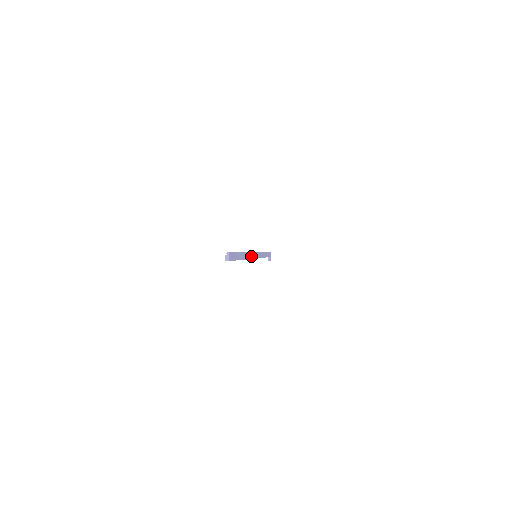
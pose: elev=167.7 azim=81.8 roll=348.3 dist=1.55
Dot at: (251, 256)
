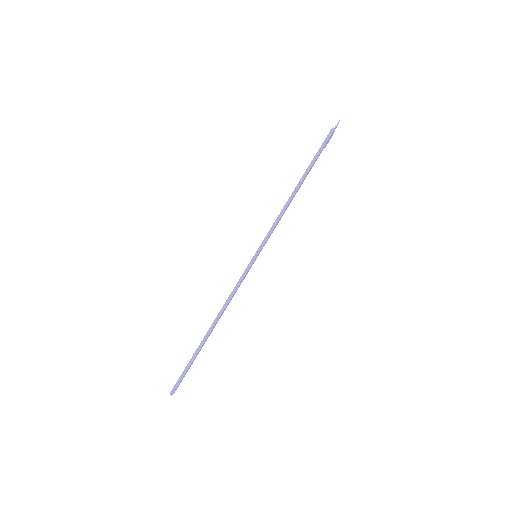
Dot at: occluded
